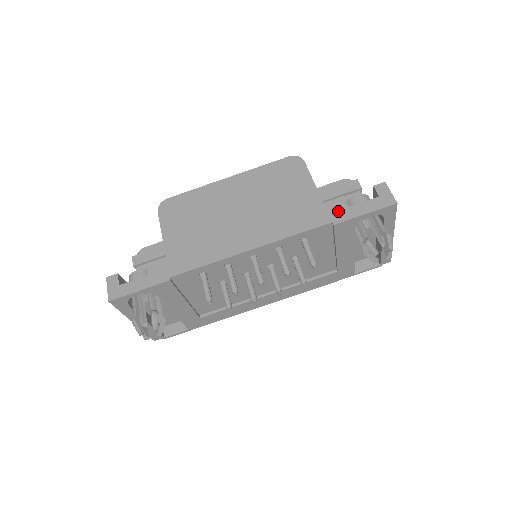
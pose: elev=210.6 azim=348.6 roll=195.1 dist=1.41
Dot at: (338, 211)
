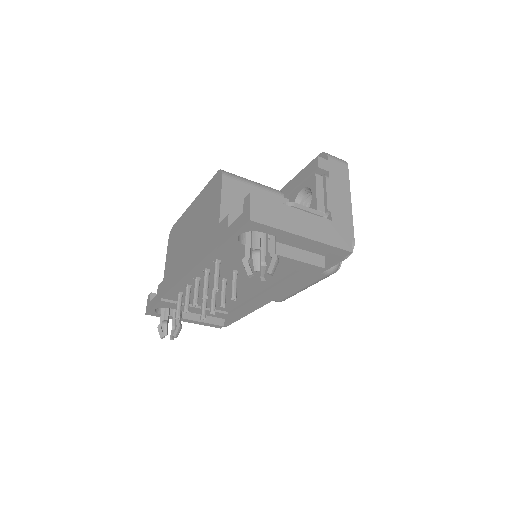
Dot at: (222, 233)
